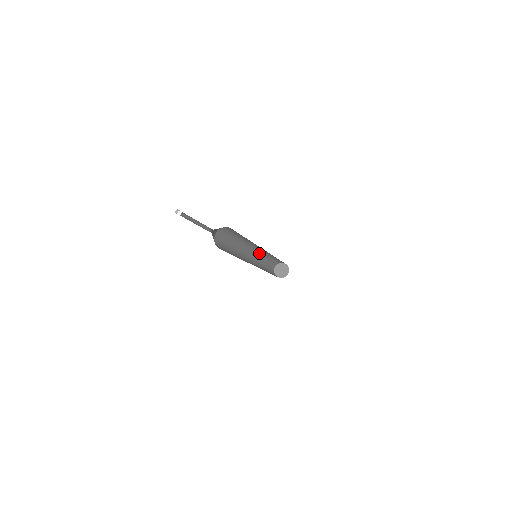
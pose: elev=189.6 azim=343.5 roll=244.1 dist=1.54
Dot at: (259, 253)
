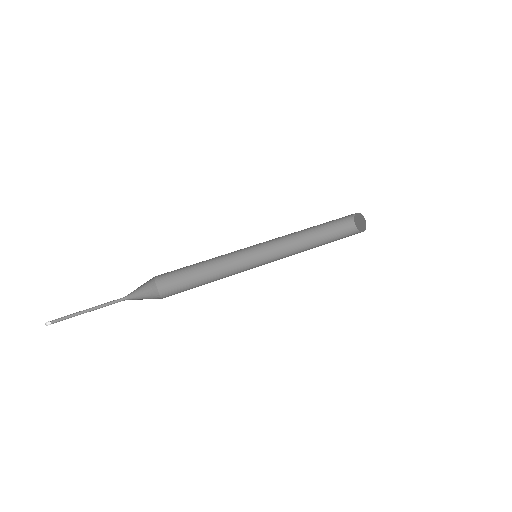
Dot at: (282, 236)
